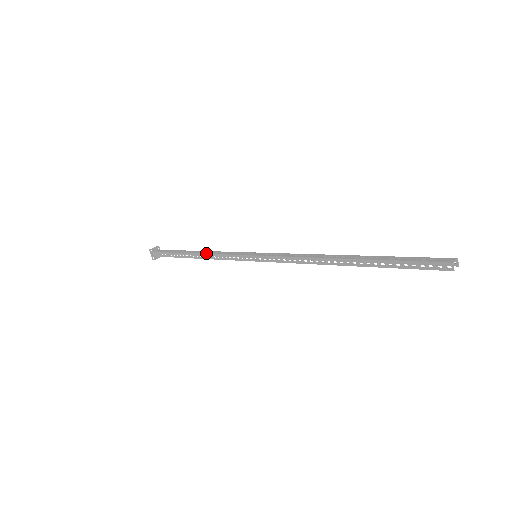
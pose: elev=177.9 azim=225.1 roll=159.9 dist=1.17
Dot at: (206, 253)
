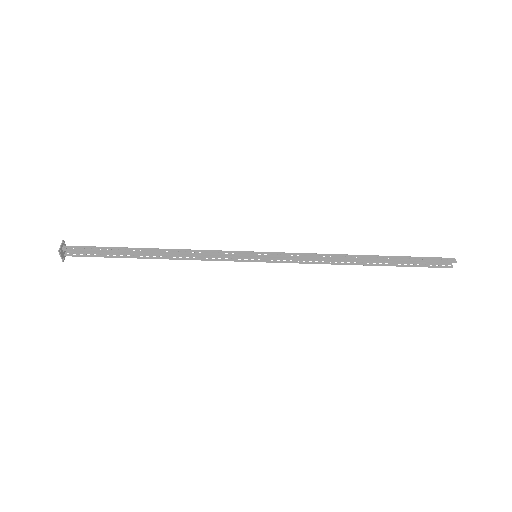
Dot at: (179, 249)
